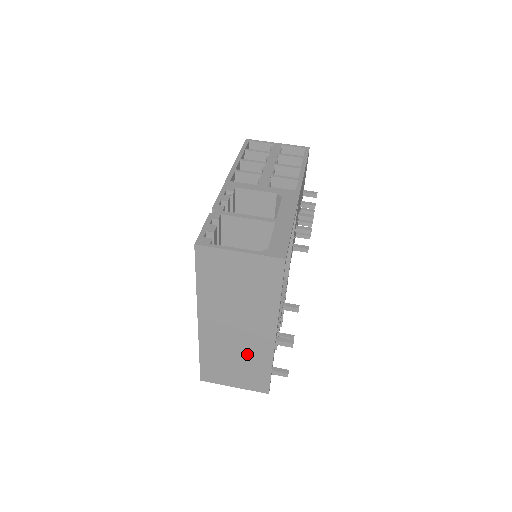
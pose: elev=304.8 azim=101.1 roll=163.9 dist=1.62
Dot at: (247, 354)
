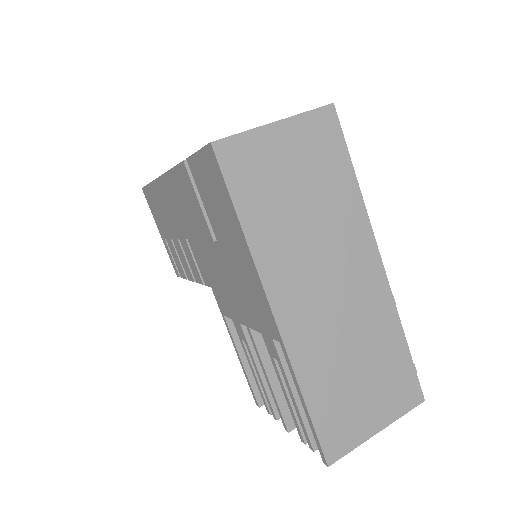
Dot at: (364, 333)
